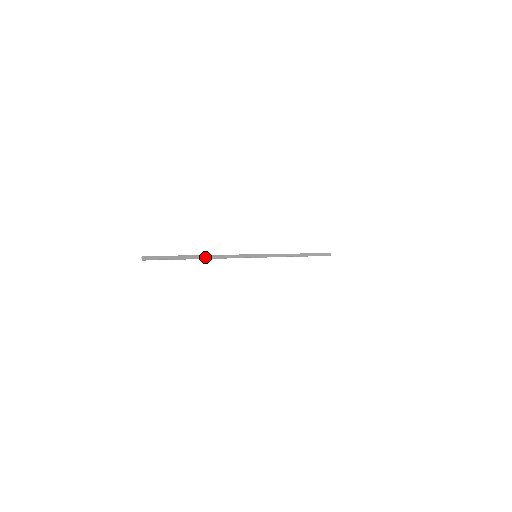
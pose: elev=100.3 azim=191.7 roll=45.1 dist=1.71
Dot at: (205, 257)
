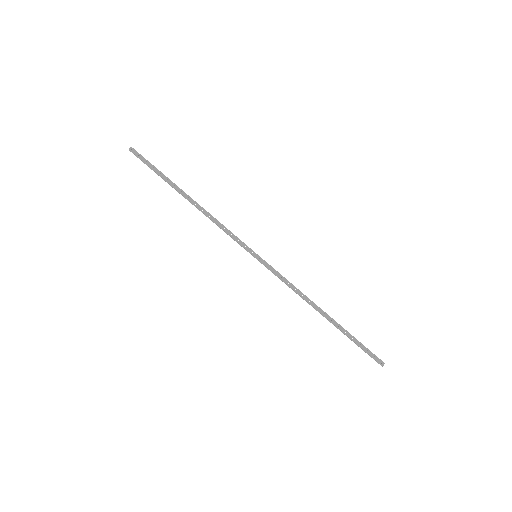
Dot at: (191, 200)
